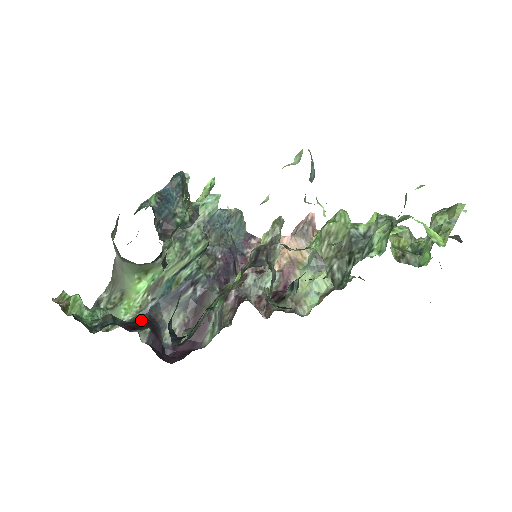
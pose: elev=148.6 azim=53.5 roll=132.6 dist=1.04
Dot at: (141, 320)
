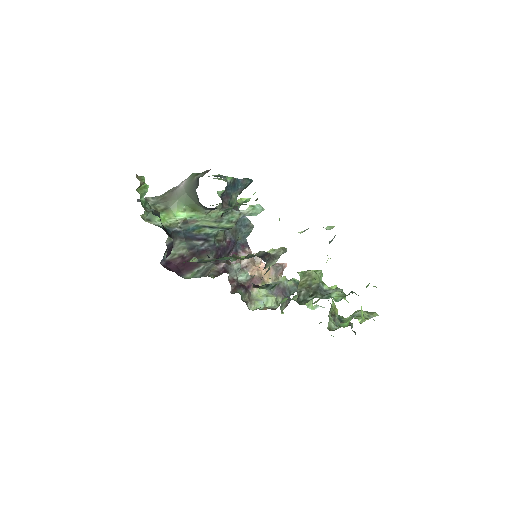
Dot at: occluded
